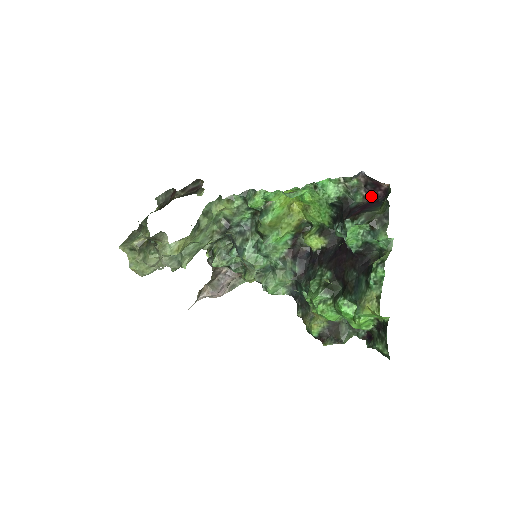
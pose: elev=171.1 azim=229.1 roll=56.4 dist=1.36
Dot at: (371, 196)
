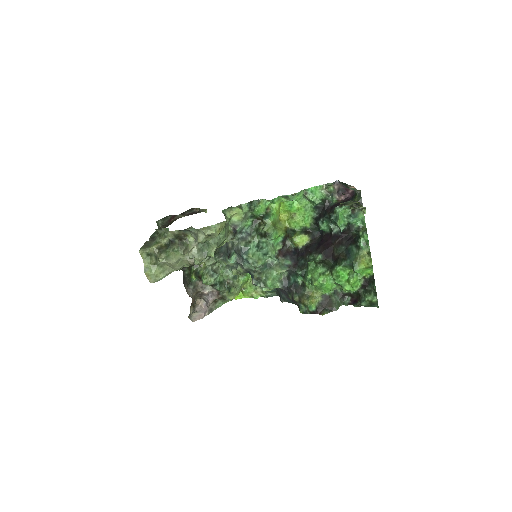
Dot at: (342, 199)
